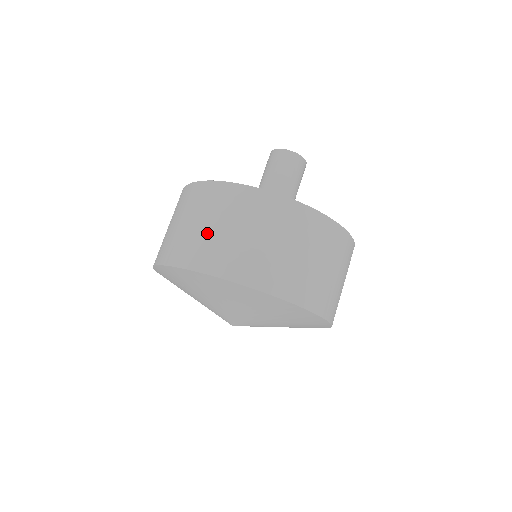
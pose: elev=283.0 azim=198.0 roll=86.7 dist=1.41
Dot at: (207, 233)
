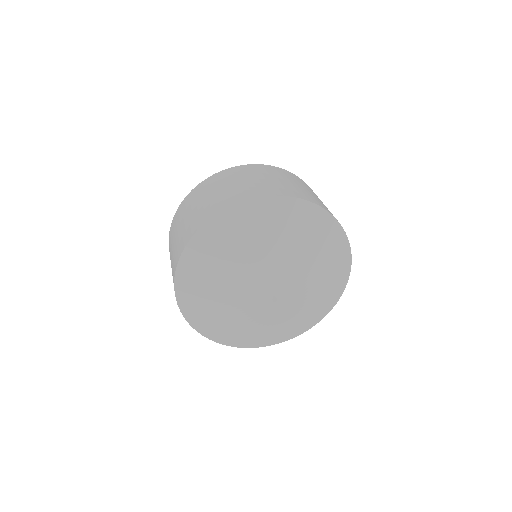
Dot at: (275, 181)
